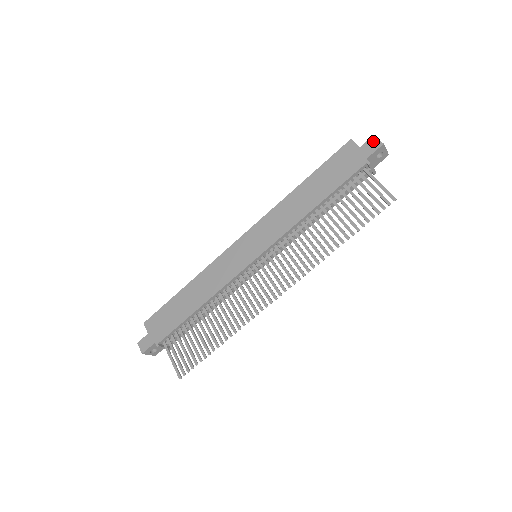
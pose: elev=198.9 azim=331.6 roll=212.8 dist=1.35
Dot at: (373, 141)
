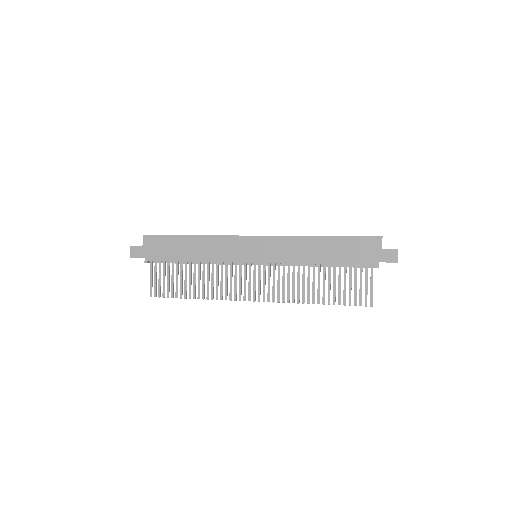
Dot at: (394, 254)
